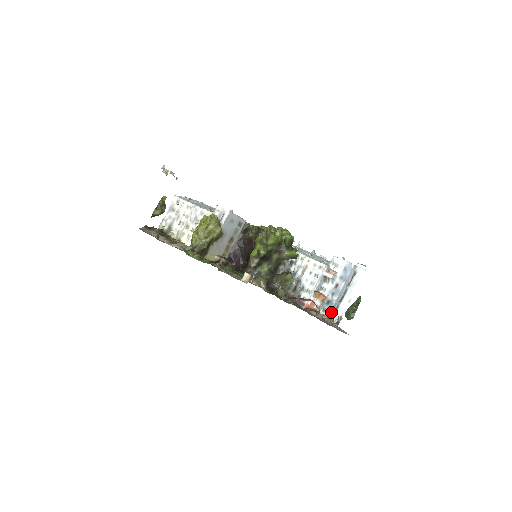
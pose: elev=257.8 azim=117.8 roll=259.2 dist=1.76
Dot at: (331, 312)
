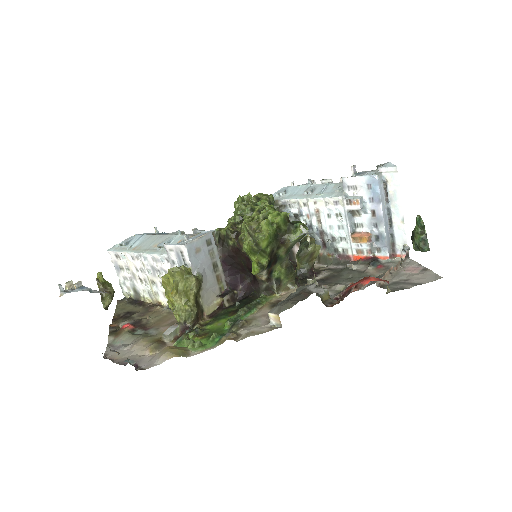
Dot at: (389, 247)
